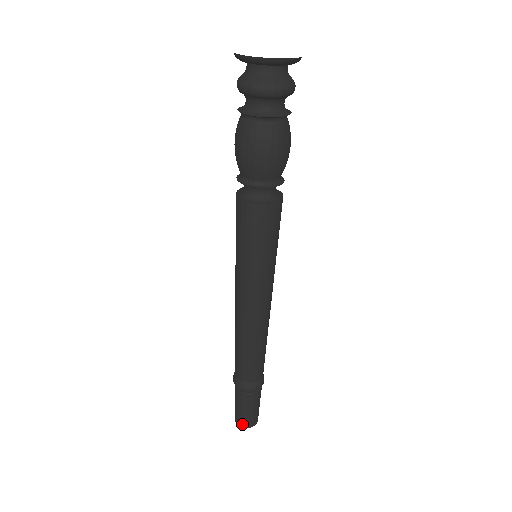
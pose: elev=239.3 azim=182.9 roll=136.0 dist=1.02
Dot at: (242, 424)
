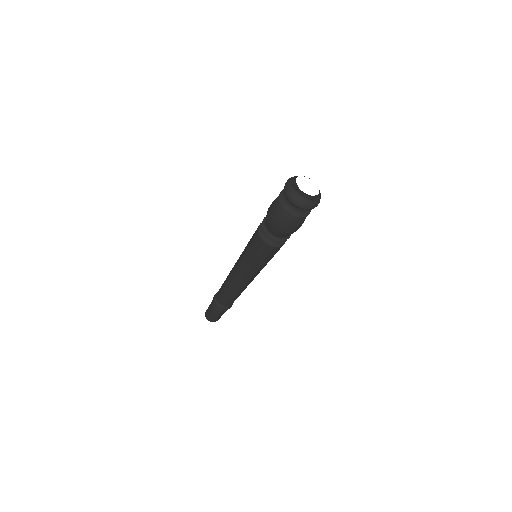
Dot at: (214, 321)
